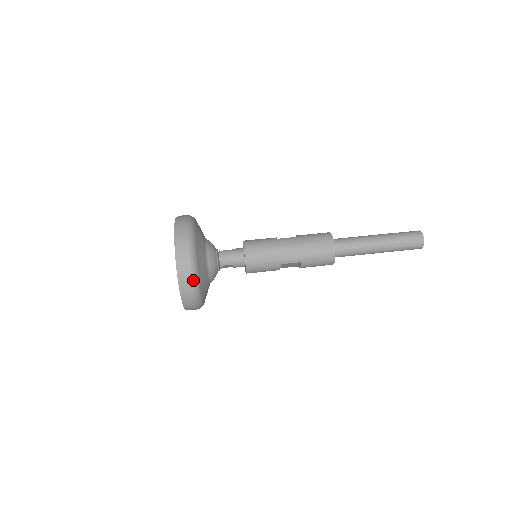
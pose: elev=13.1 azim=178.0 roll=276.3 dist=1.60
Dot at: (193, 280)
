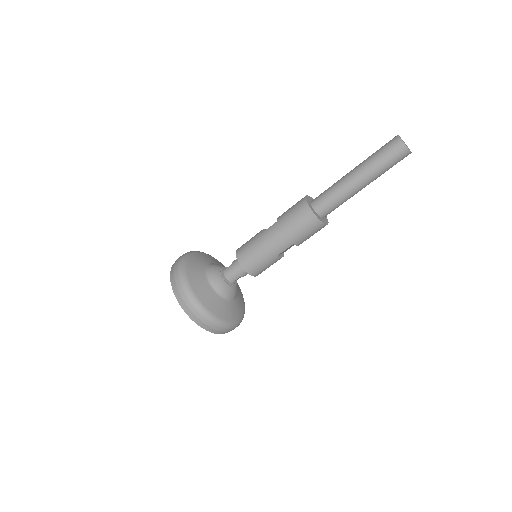
Dot at: (209, 319)
